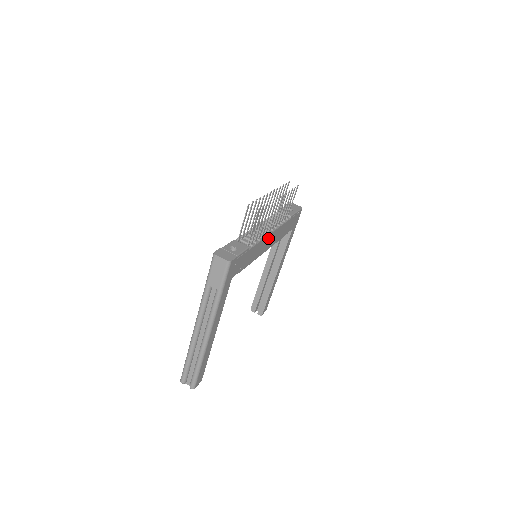
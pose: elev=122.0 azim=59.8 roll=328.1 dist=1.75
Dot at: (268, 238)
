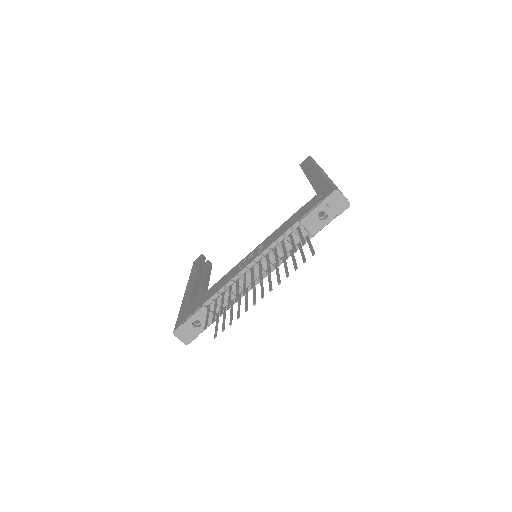
Dot at: occluded
